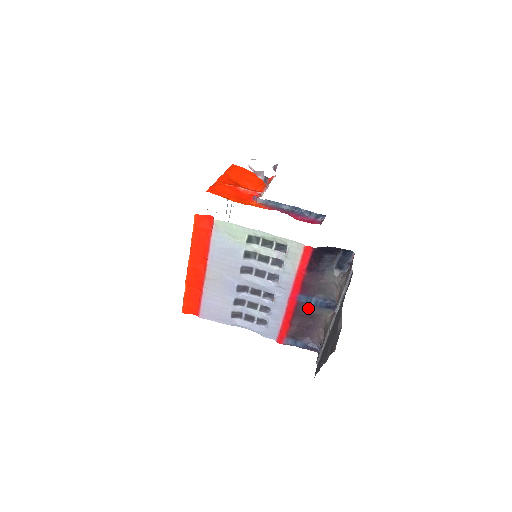
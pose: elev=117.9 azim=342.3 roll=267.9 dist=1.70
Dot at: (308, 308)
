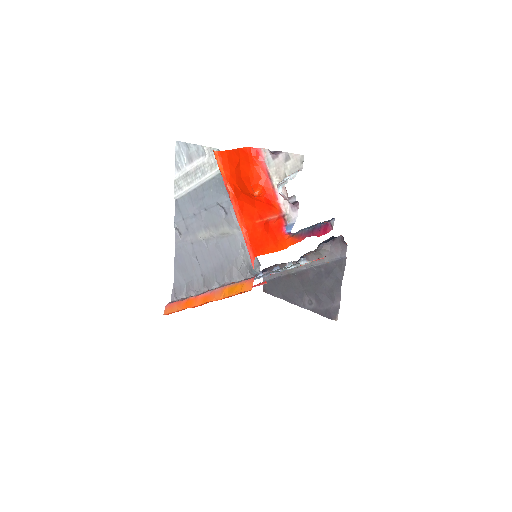
Dot at: occluded
